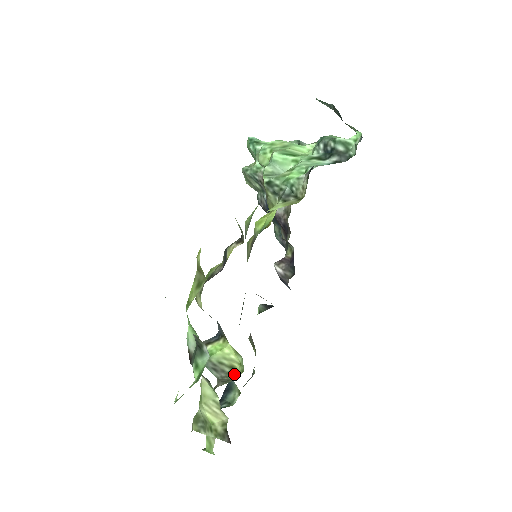
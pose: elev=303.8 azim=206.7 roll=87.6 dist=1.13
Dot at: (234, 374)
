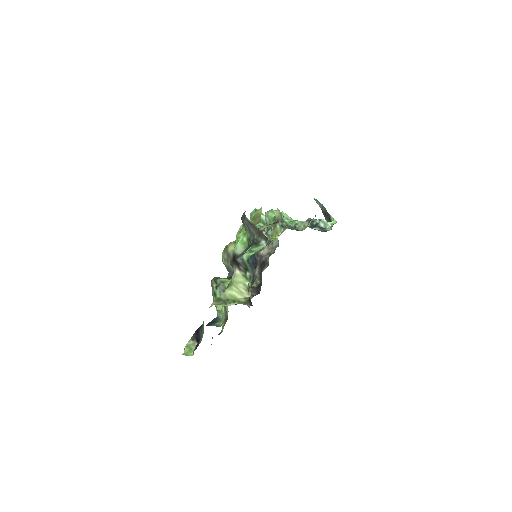
Dot at: occluded
